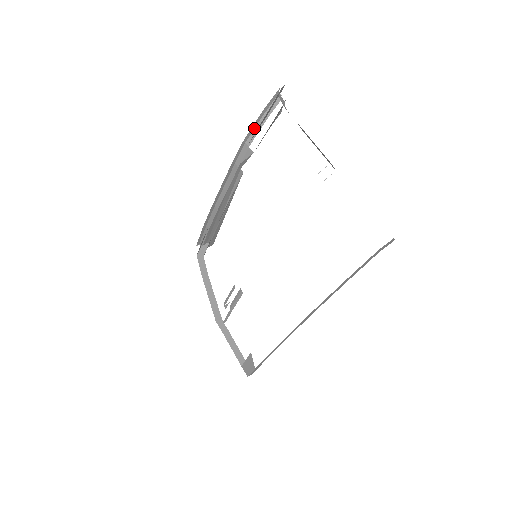
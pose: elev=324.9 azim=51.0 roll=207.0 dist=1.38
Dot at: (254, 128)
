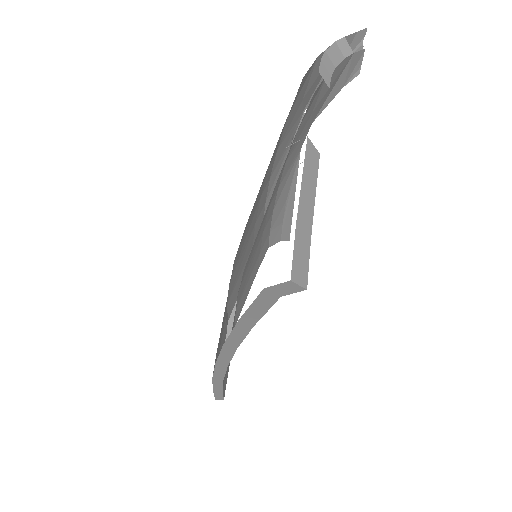
Dot at: occluded
